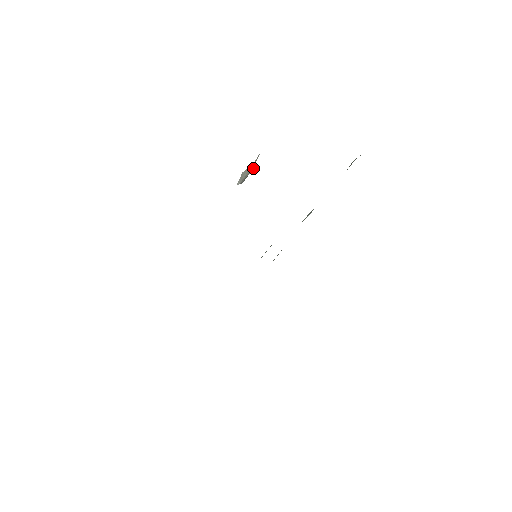
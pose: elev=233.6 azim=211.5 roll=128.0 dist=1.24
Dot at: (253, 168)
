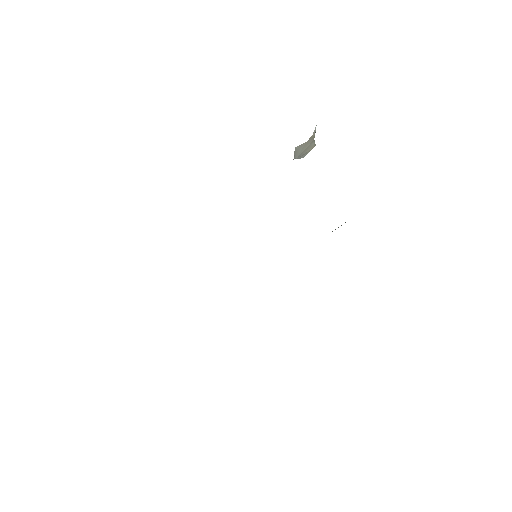
Dot at: occluded
